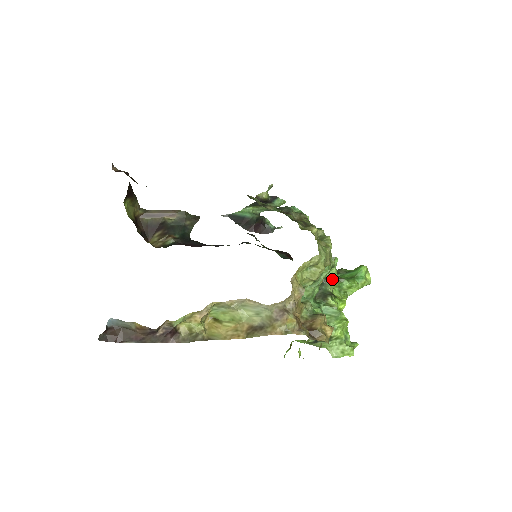
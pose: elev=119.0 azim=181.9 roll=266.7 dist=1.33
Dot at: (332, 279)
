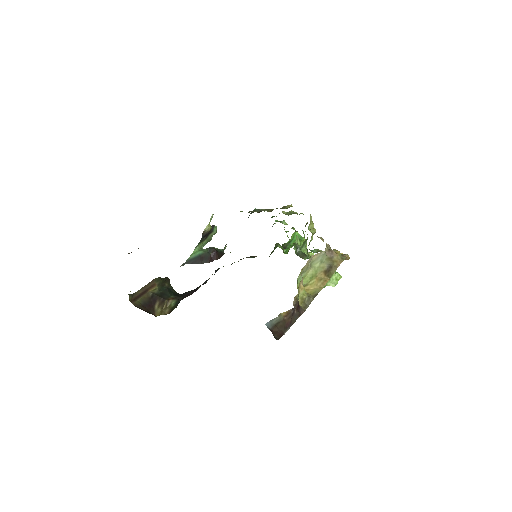
Dot at: (298, 243)
